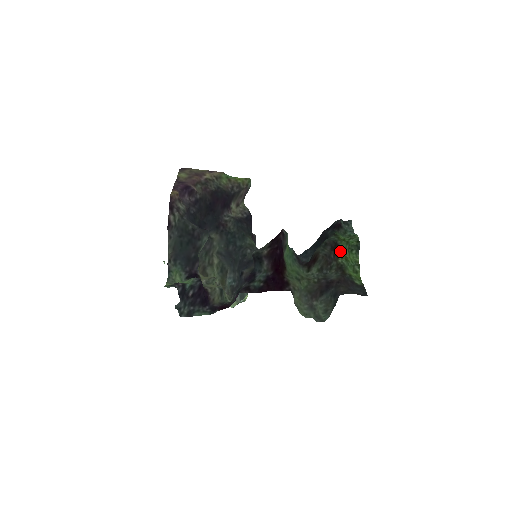
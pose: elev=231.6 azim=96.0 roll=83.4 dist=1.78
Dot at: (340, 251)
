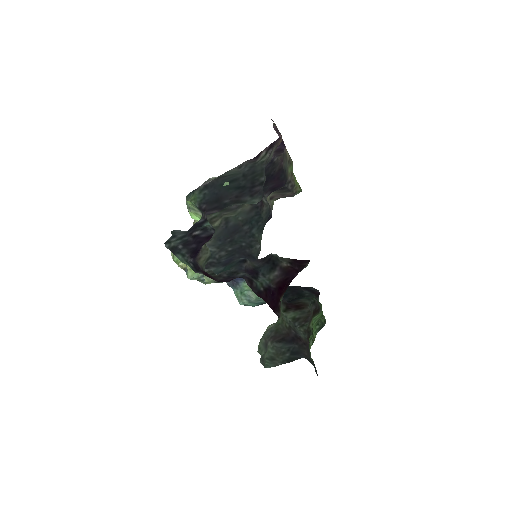
Dot at: (314, 317)
